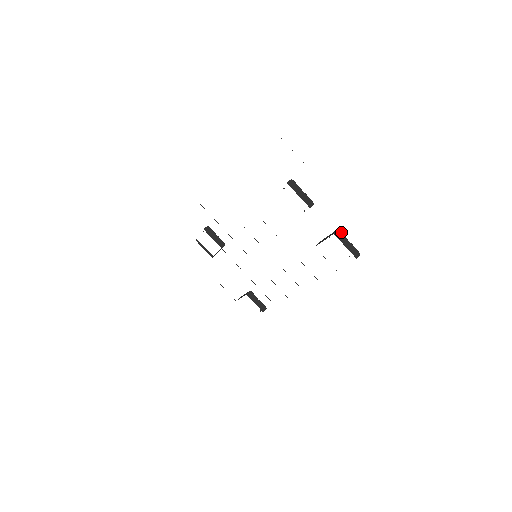
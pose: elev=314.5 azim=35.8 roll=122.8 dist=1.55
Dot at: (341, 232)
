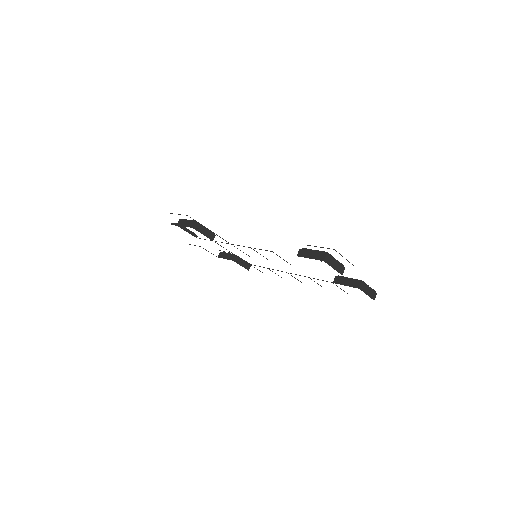
Dot at: (364, 282)
